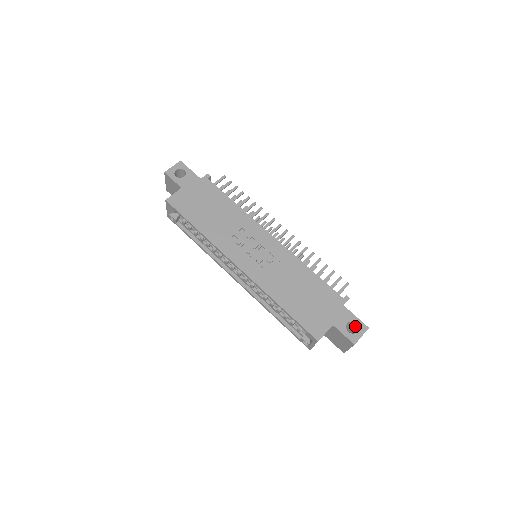
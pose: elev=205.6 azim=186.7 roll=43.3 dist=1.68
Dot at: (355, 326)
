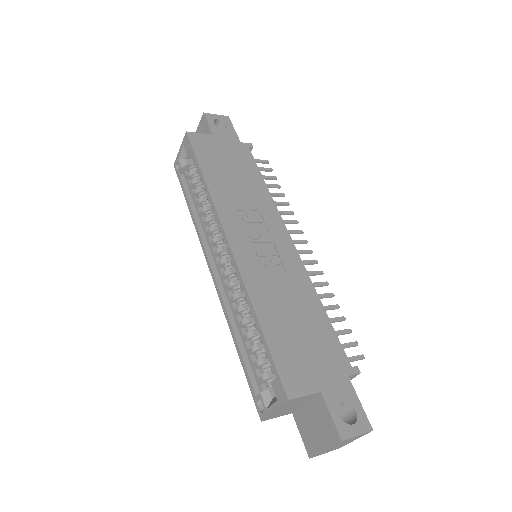
Dot at: (352, 417)
